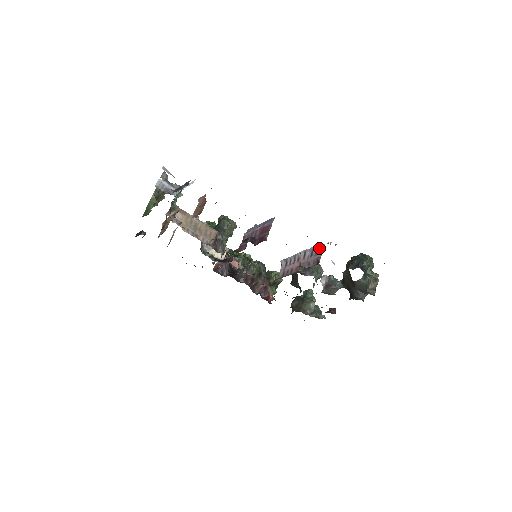
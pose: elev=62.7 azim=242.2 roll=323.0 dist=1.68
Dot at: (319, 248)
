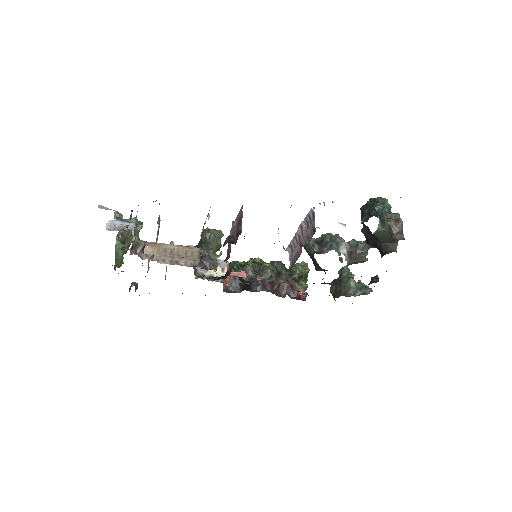
Dot at: (311, 215)
